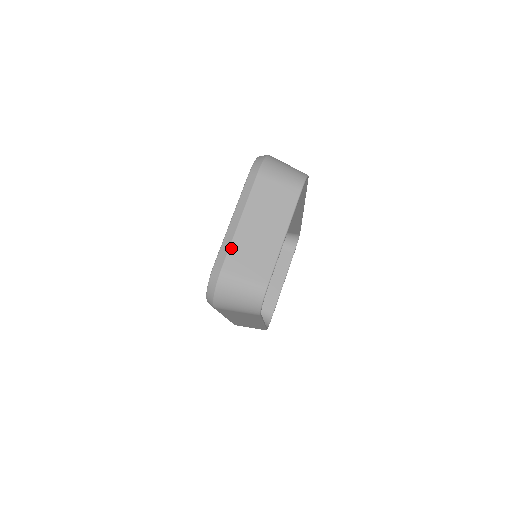
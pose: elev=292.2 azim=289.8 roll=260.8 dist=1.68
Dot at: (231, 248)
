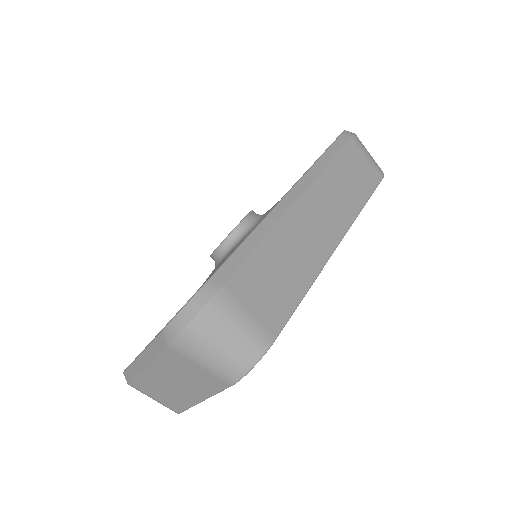
Dot at: (137, 378)
